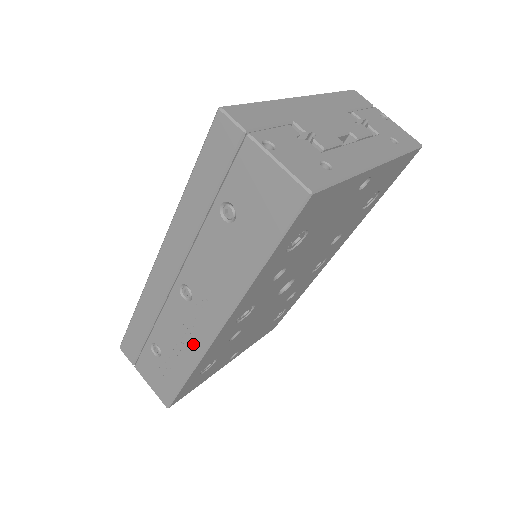
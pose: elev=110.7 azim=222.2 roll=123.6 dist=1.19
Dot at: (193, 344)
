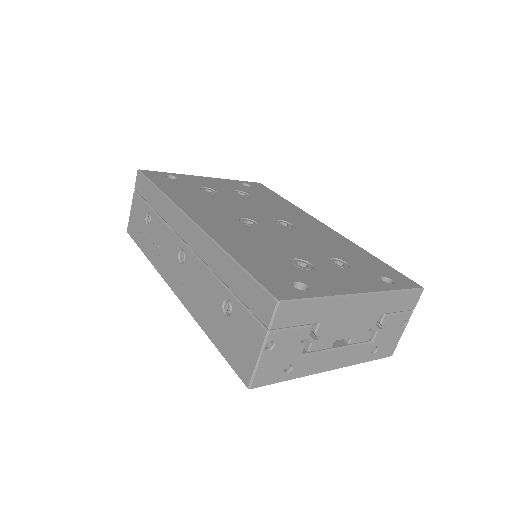
Dot at: (161, 263)
